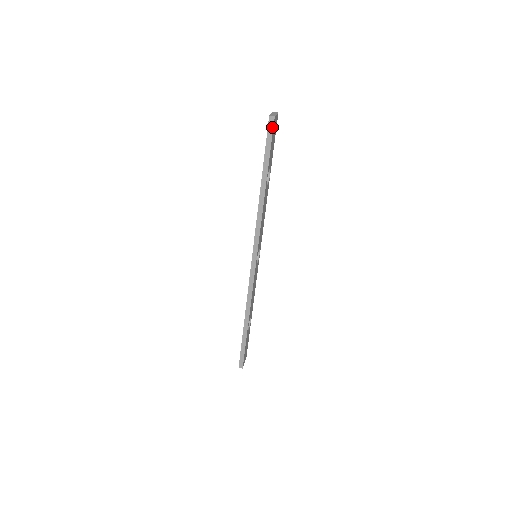
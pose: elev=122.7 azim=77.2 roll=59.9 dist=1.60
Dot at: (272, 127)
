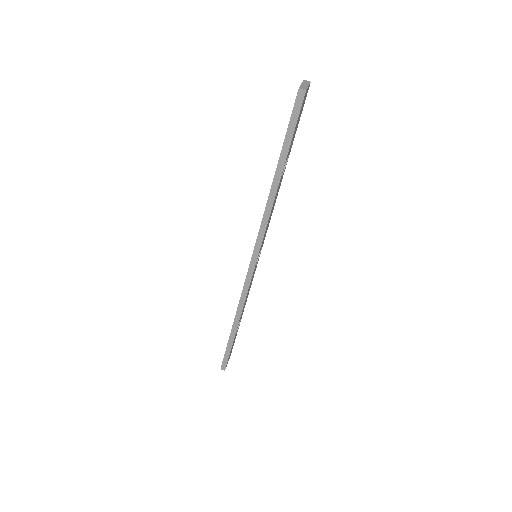
Dot at: (300, 104)
